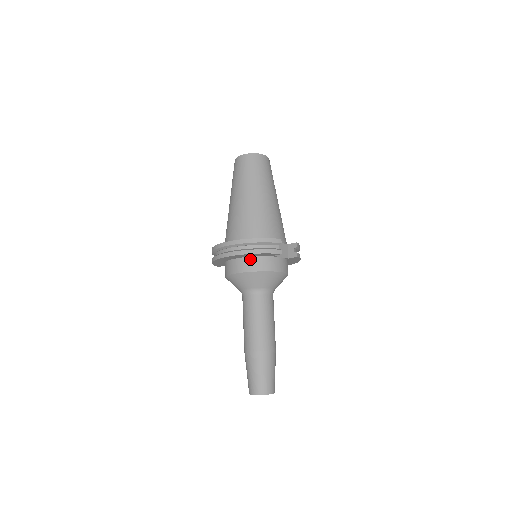
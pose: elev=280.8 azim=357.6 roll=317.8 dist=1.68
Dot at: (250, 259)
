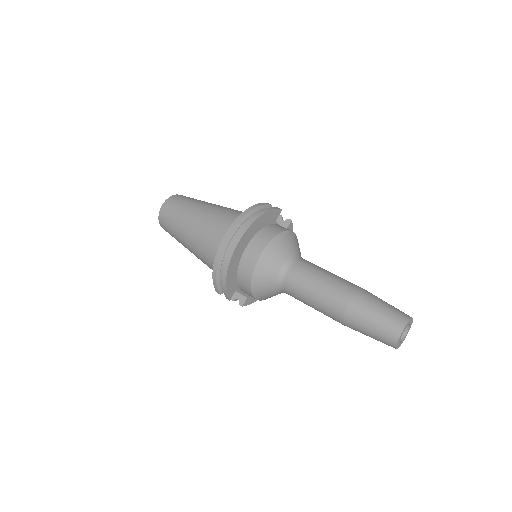
Dot at: (261, 232)
